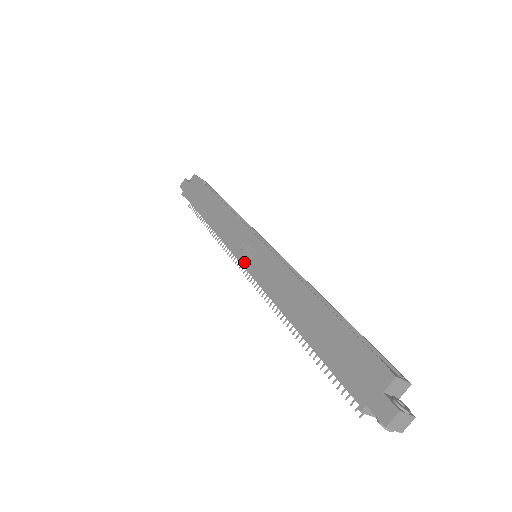
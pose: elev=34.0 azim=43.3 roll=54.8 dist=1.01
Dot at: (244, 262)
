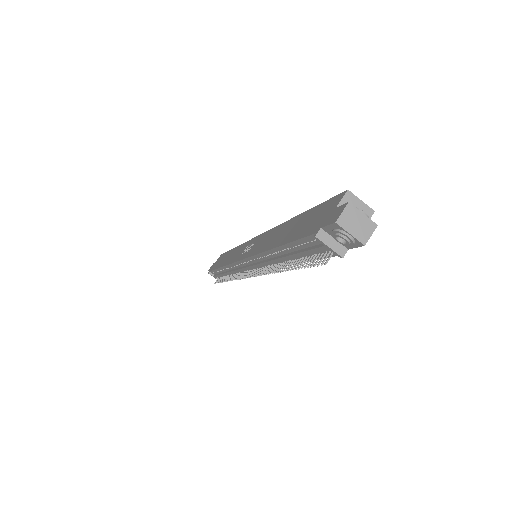
Dot at: (242, 257)
